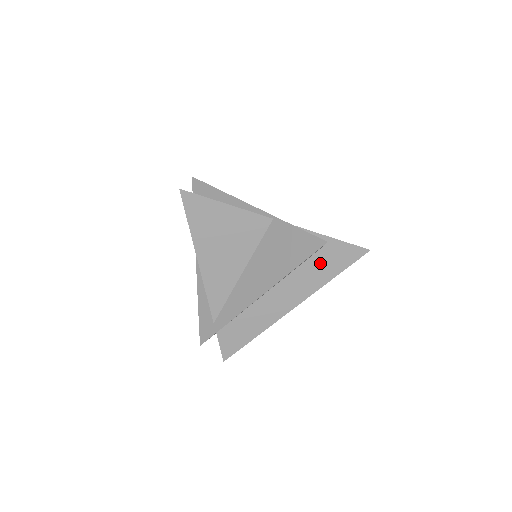
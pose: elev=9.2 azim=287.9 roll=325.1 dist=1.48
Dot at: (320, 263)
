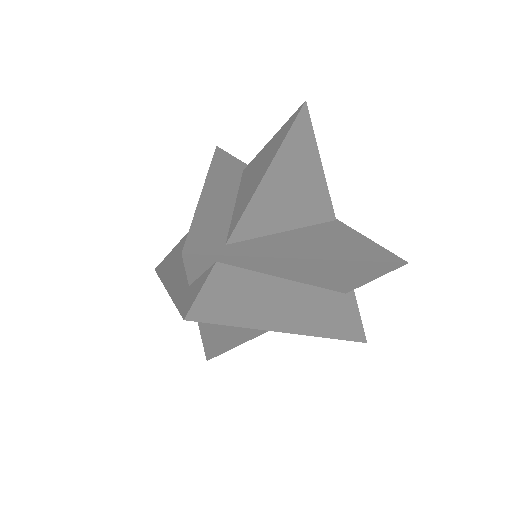
Dot at: (339, 308)
